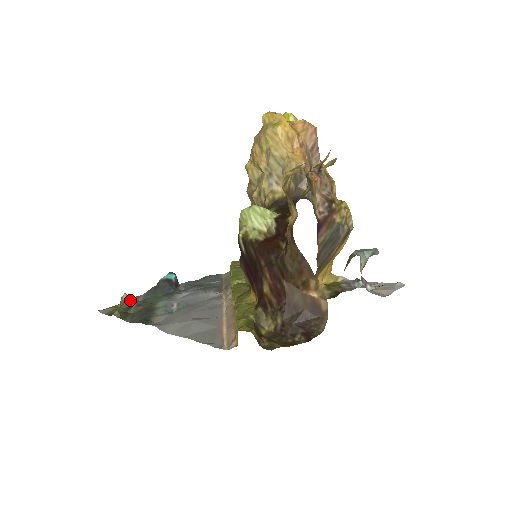
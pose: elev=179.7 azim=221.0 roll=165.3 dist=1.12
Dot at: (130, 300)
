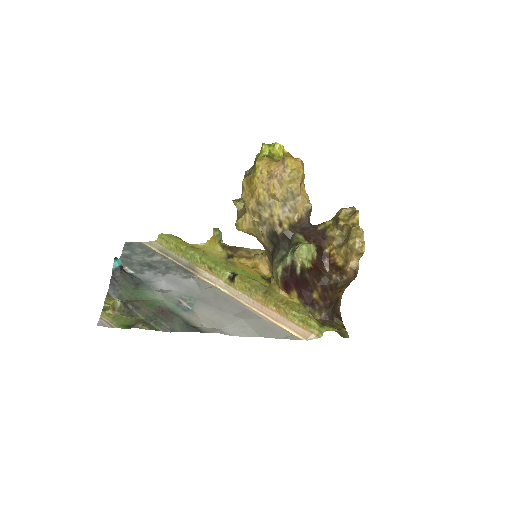
Dot at: (125, 305)
